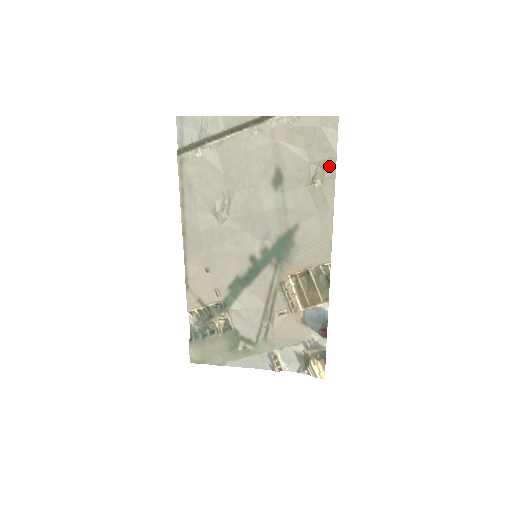
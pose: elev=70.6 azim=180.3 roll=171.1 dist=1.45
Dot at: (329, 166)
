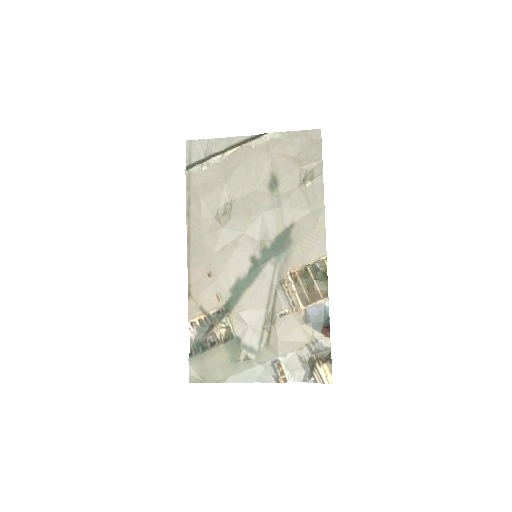
Dot at: (317, 168)
